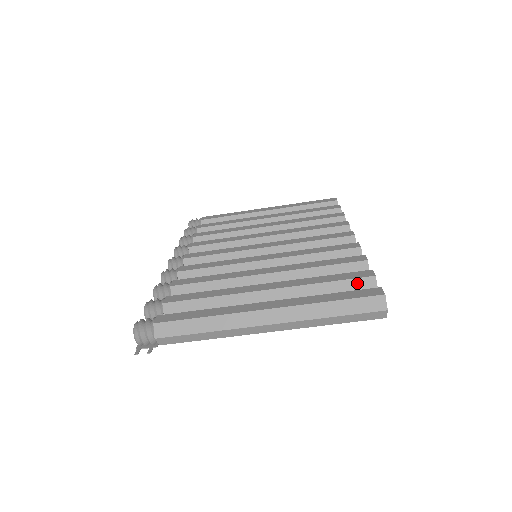
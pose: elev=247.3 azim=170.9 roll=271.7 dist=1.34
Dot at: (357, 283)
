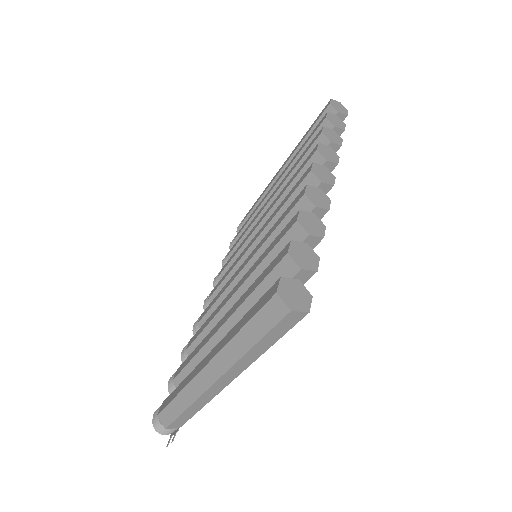
Dot at: (277, 274)
